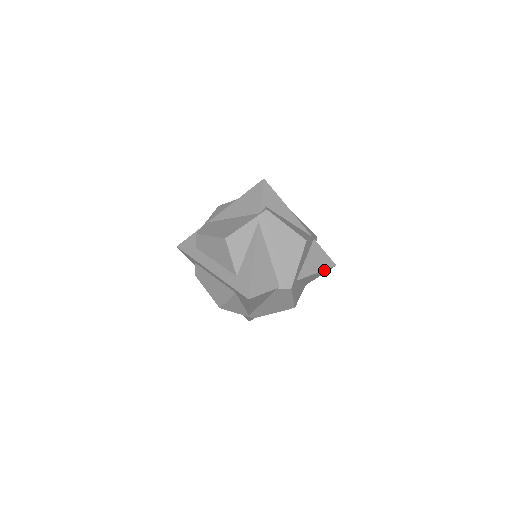
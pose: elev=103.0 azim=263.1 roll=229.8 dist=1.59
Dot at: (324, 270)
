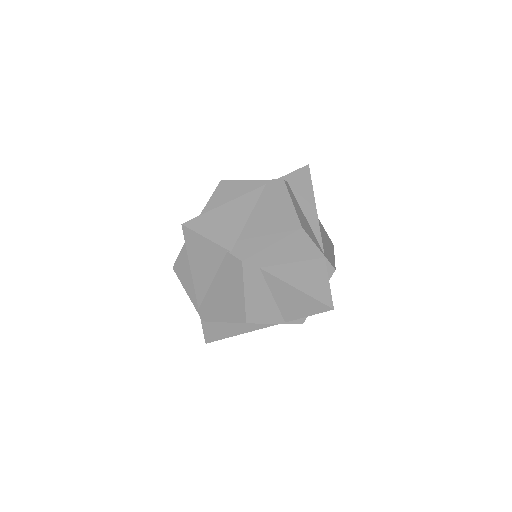
Dot at: (311, 298)
